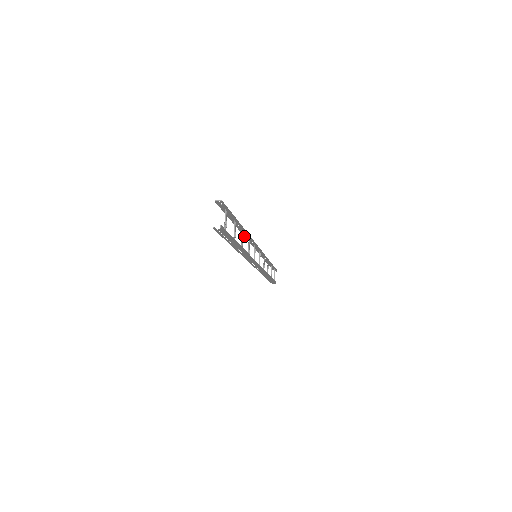
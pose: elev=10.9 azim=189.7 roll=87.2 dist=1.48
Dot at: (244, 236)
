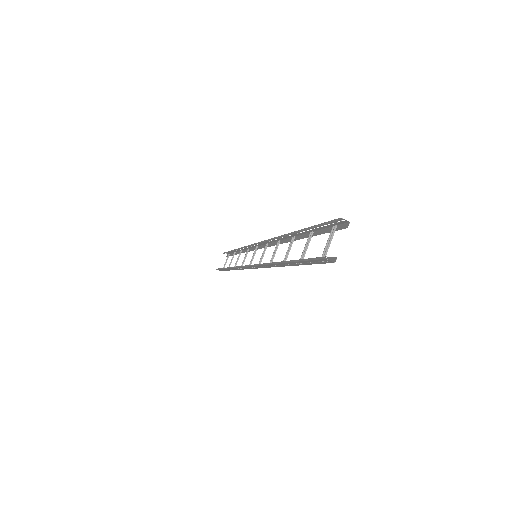
Dot at: (274, 238)
